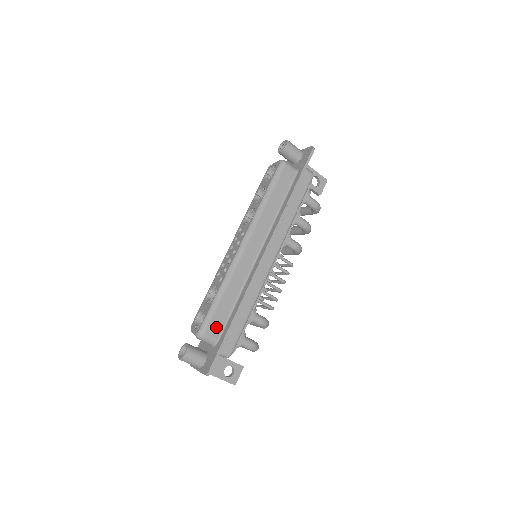
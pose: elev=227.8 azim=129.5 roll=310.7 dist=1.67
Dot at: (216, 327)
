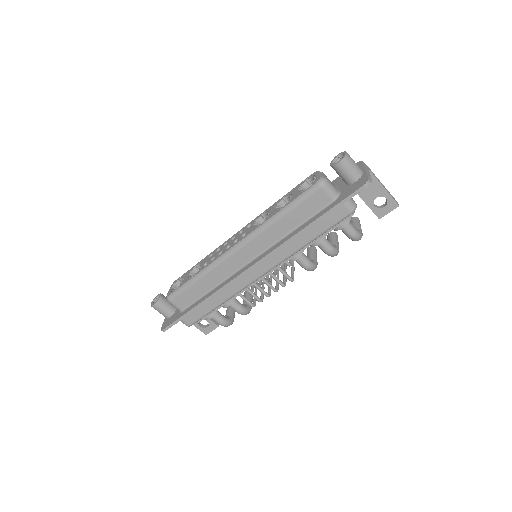
Dot at: (184, 301)
